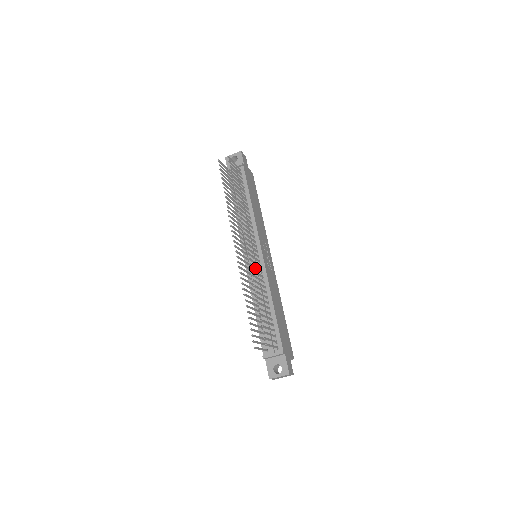
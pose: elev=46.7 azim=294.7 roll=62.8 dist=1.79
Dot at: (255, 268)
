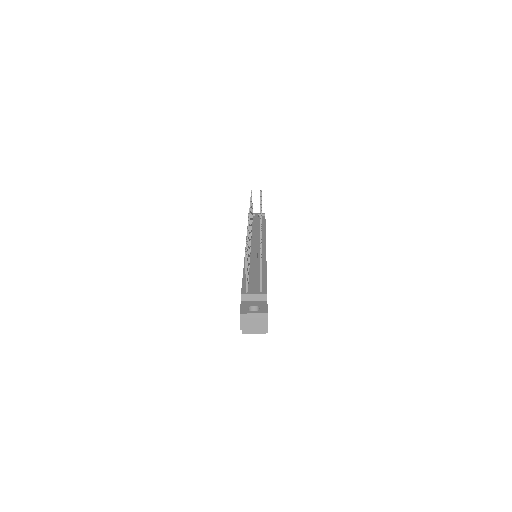
Dot at: occluded
